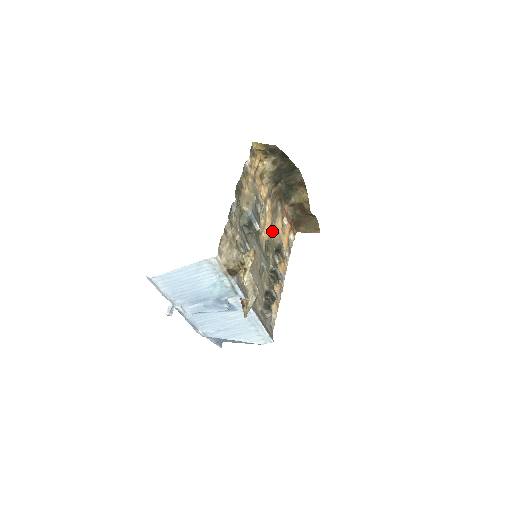
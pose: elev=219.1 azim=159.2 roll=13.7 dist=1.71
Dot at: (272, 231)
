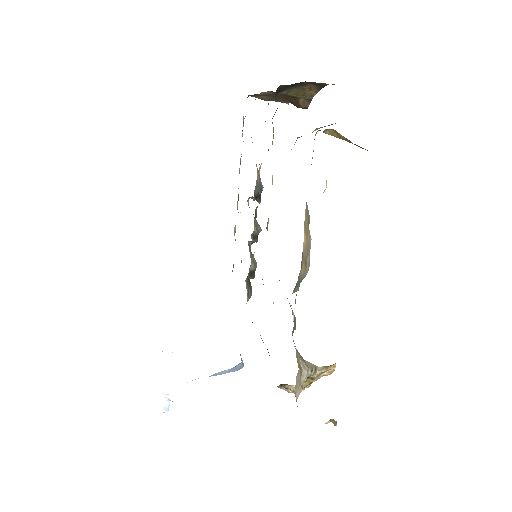
Dot at: (258, 176)
